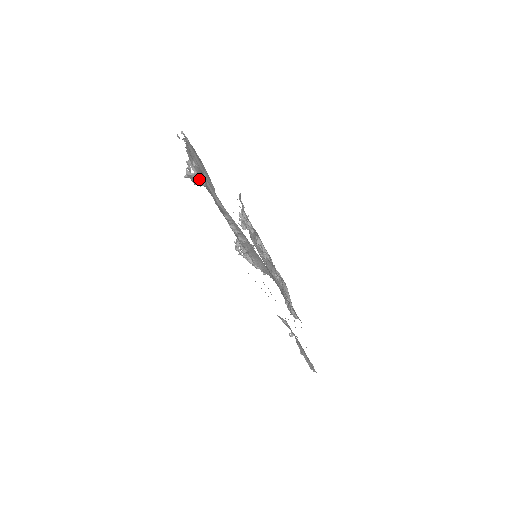
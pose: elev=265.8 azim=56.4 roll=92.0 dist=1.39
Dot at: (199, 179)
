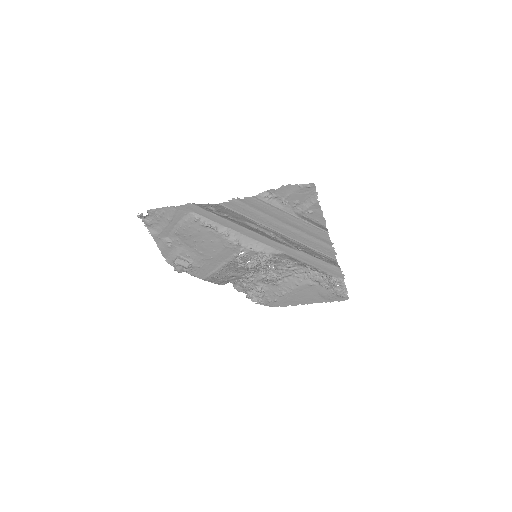
Dot at: (184, 260)
